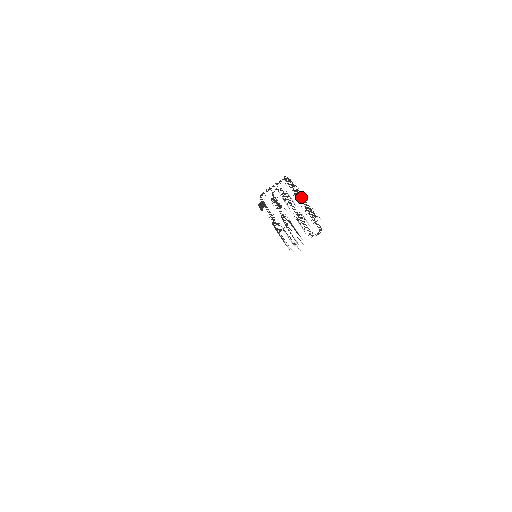
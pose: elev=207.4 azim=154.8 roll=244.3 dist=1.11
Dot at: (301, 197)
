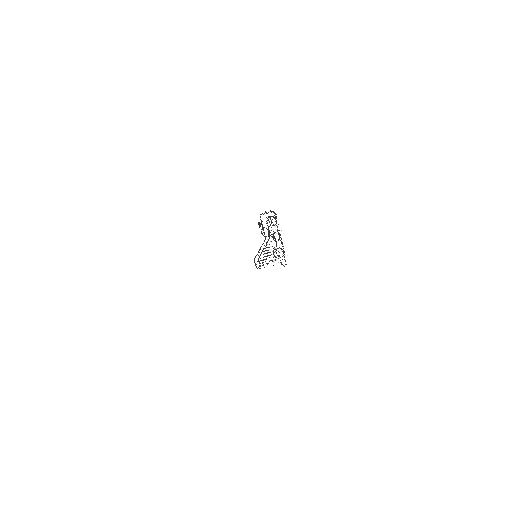
Dot at: occluded
